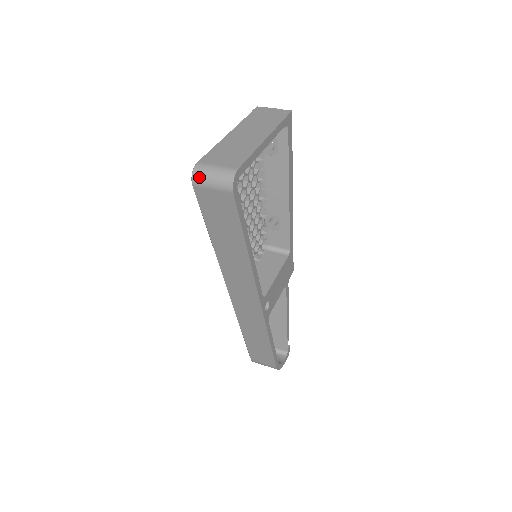
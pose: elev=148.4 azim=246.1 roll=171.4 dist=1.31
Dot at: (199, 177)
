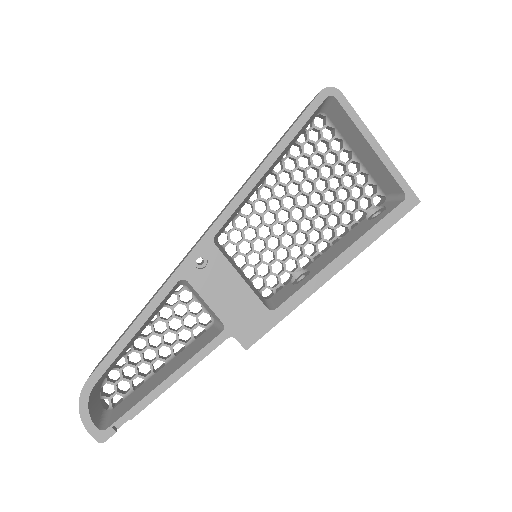
Dot at: occluded
